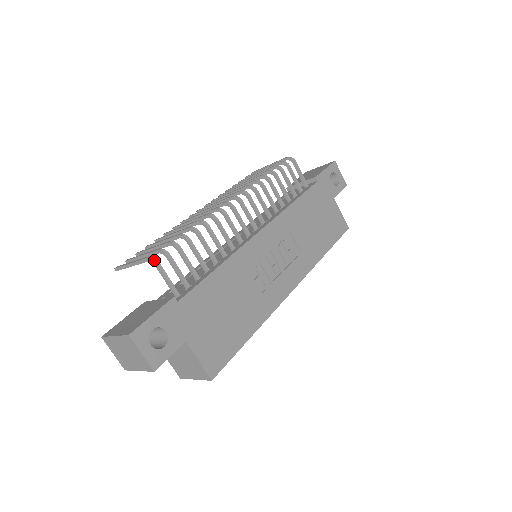
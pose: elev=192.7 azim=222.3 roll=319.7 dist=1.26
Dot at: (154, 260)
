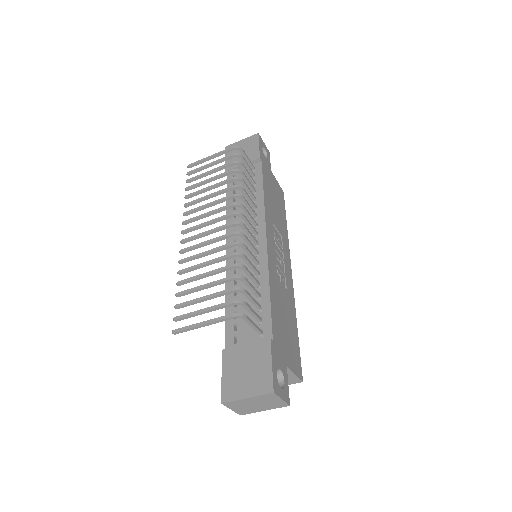
Dot at: (242, 315)
